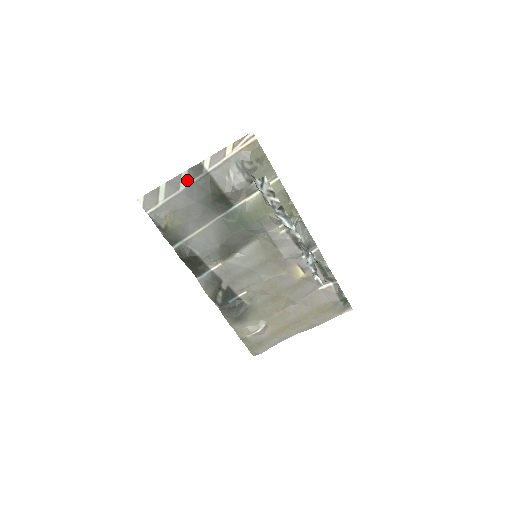
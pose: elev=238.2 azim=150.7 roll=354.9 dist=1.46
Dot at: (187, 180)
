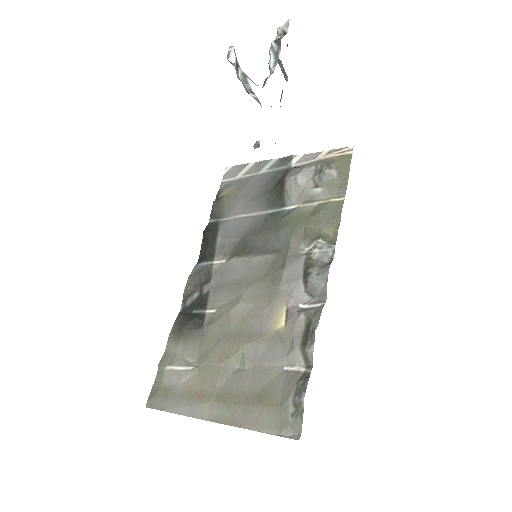
Dot at: (271, 167)
